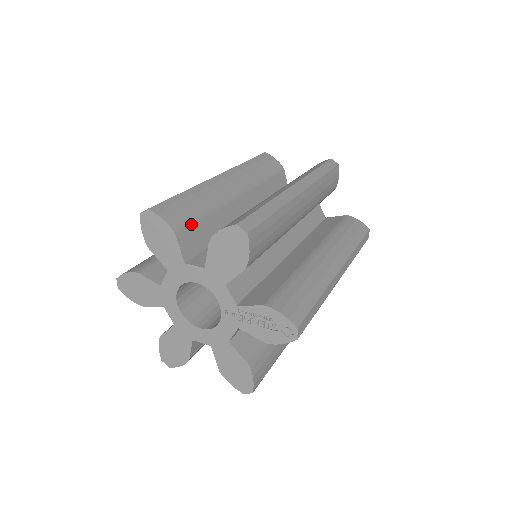
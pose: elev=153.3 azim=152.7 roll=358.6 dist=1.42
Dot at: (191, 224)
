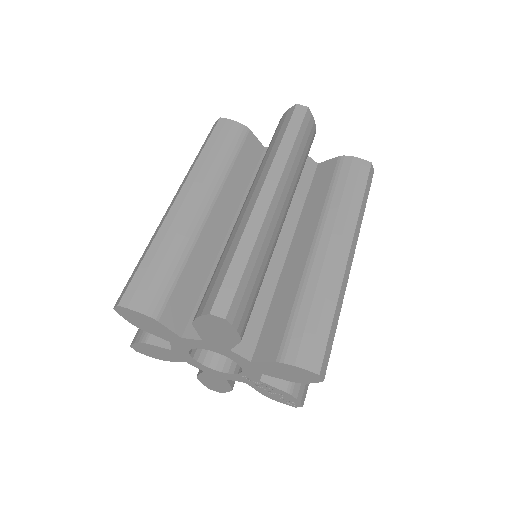
Dot at: occluded
